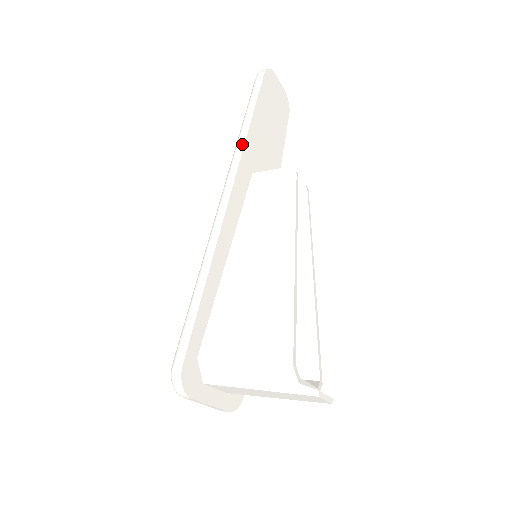
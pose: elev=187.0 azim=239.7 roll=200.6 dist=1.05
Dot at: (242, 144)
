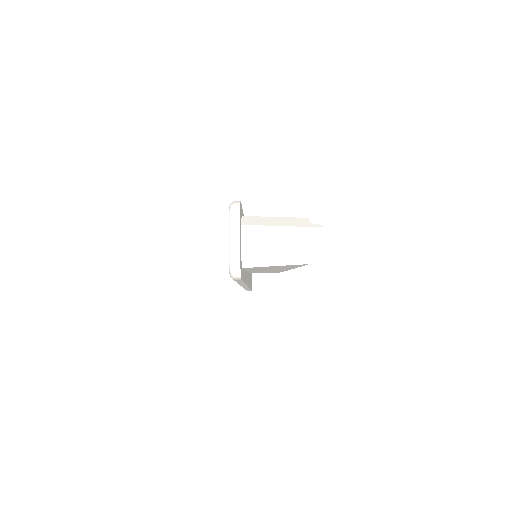
Dot at: occluded
